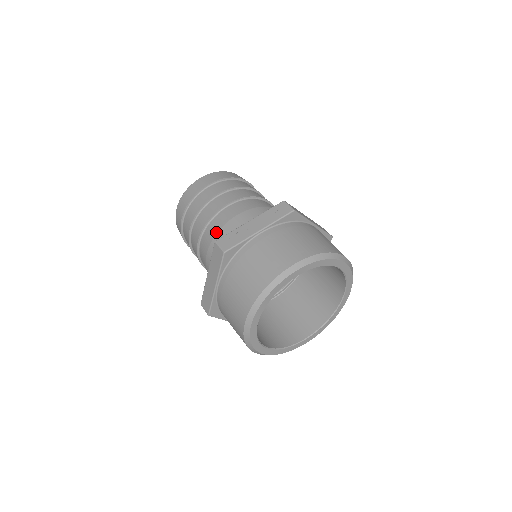
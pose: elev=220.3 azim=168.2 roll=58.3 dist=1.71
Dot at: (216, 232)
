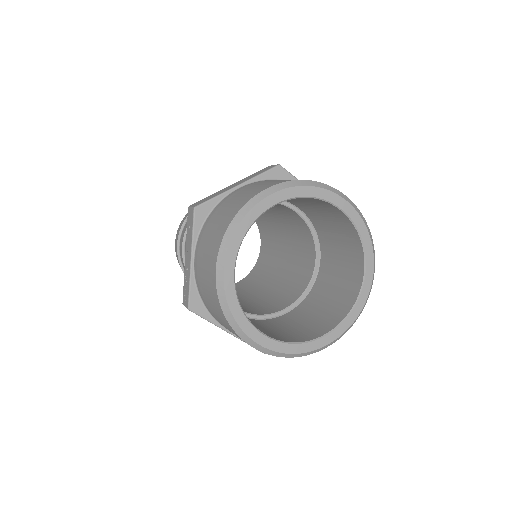
Dot at: occluded
